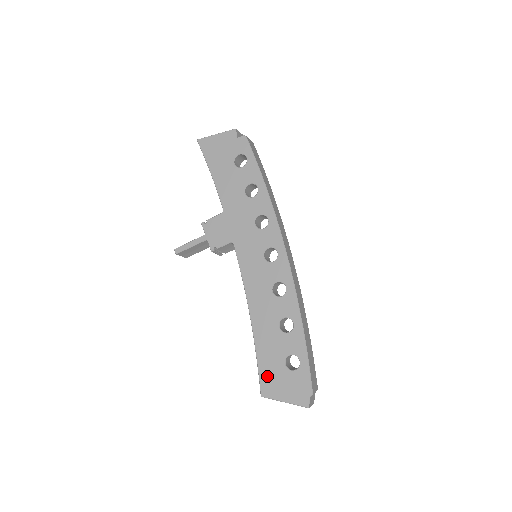
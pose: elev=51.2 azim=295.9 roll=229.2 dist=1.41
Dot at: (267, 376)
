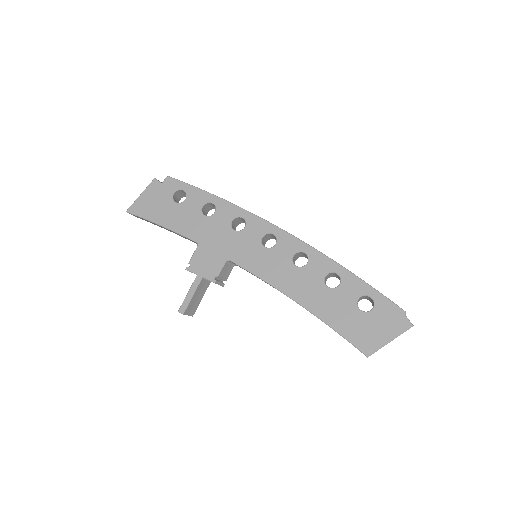
Dot at: (356, 335)
